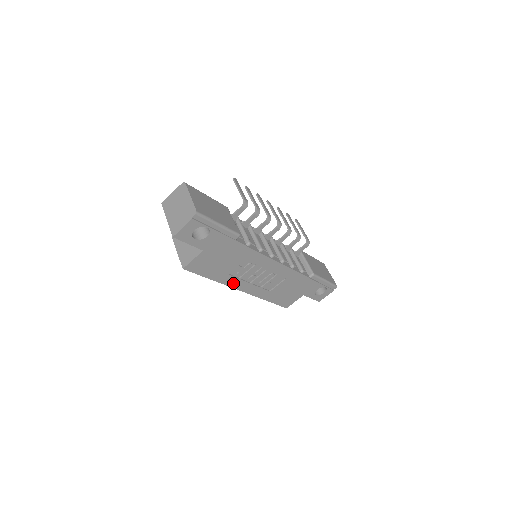
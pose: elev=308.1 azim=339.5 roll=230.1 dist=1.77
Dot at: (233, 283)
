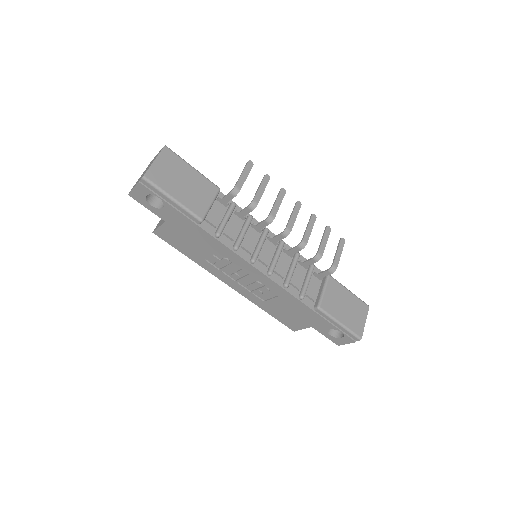
Dot at: (214, 272)
